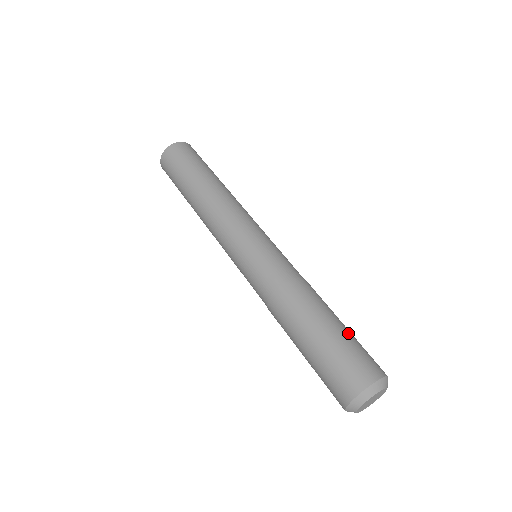
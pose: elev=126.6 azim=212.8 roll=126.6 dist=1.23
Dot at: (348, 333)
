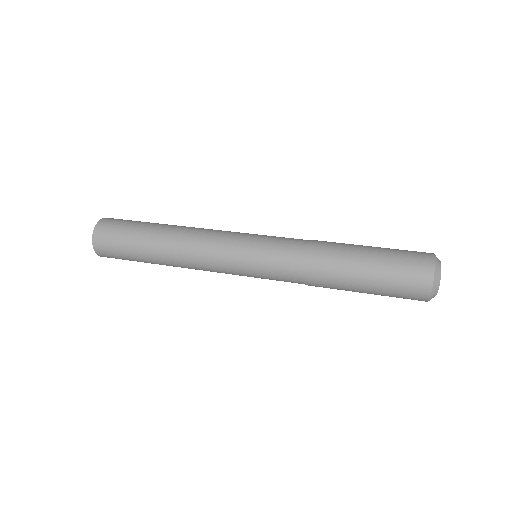
Dot at: occluded
